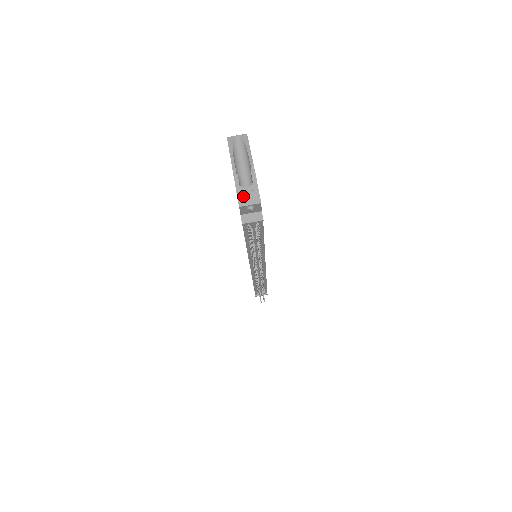
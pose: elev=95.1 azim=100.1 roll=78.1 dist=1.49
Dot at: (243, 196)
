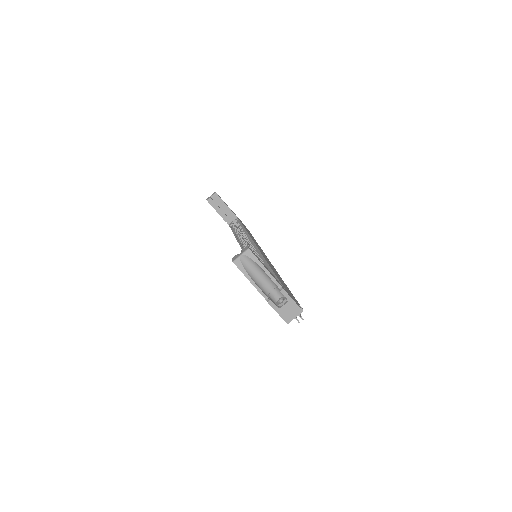
Dot at: (286, 314)
